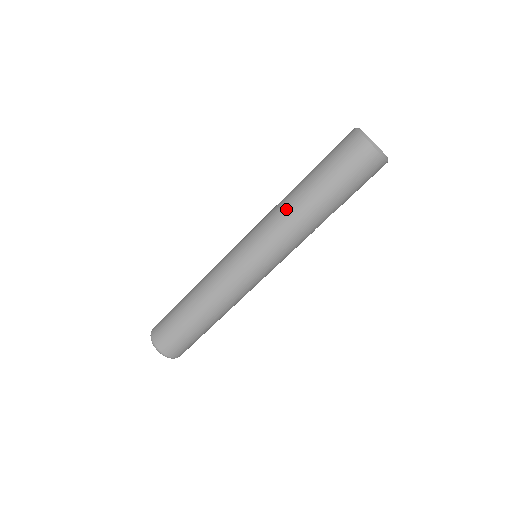
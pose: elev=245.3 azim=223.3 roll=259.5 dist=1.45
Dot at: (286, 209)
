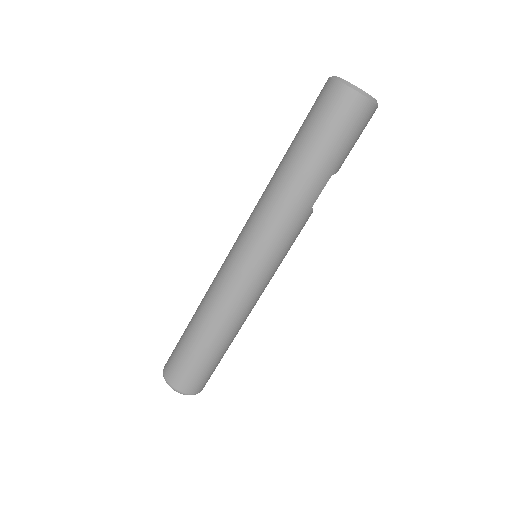
Dot at: (270, 189)
